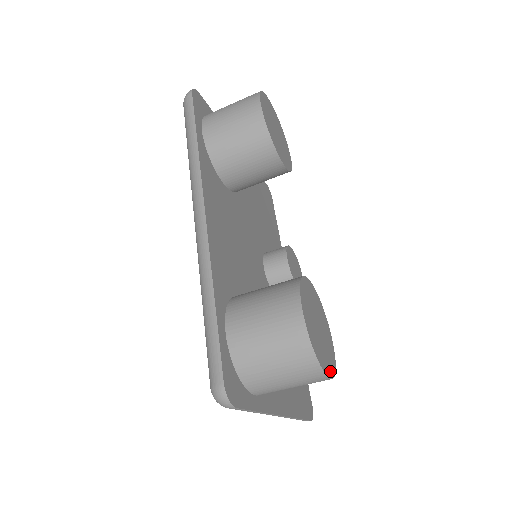
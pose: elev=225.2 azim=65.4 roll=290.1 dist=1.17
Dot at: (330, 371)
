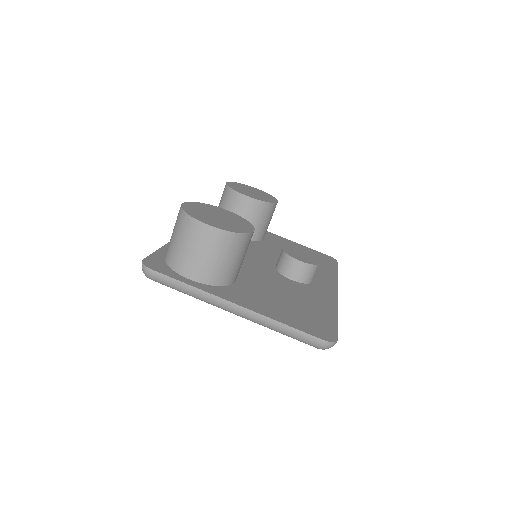
Dot at: (215, 226)
